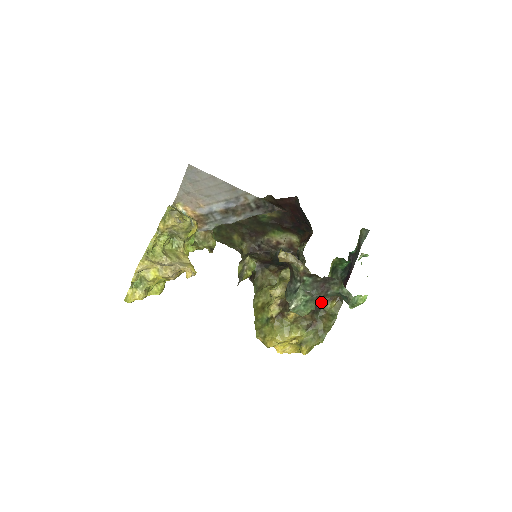
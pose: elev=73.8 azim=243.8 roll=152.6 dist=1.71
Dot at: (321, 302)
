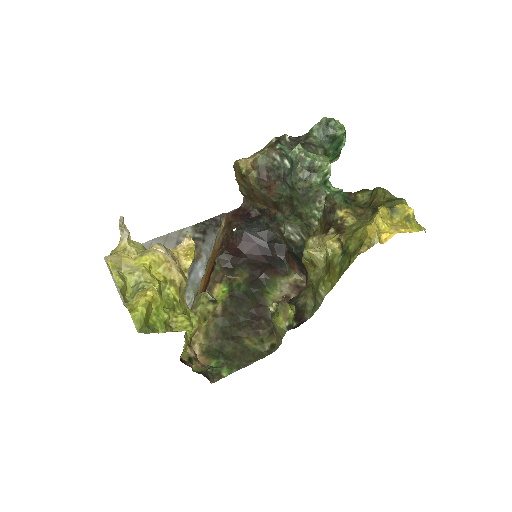
Dot at: occluded
